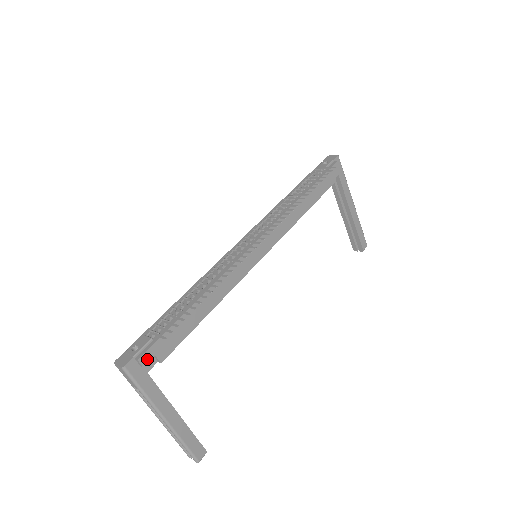
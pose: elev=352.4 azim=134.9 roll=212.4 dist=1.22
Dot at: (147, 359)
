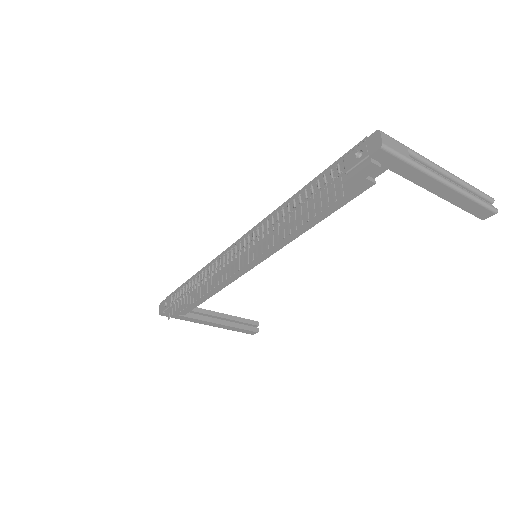
Dot at: (172, 315)
